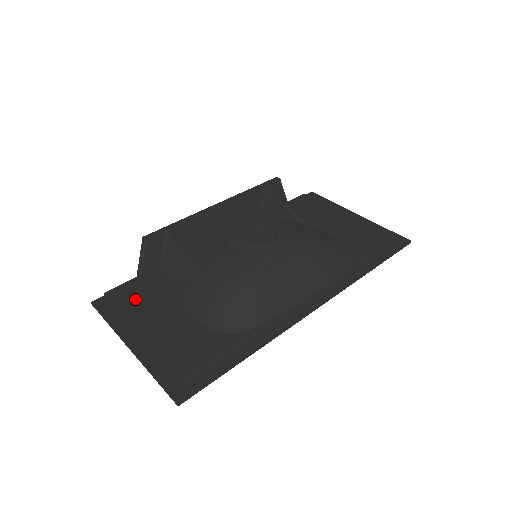
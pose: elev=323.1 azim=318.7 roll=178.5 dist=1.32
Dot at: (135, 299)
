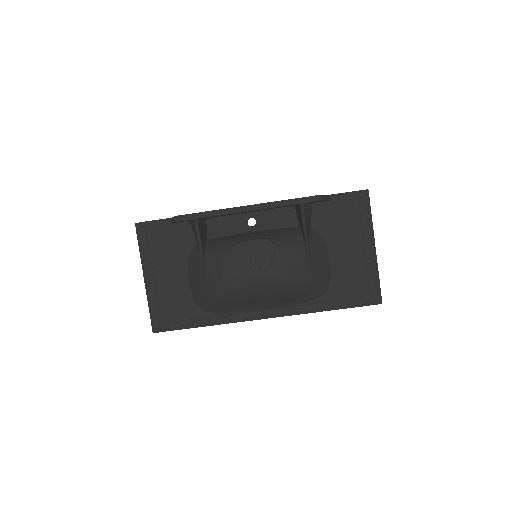
Dot at: (161, 241)
